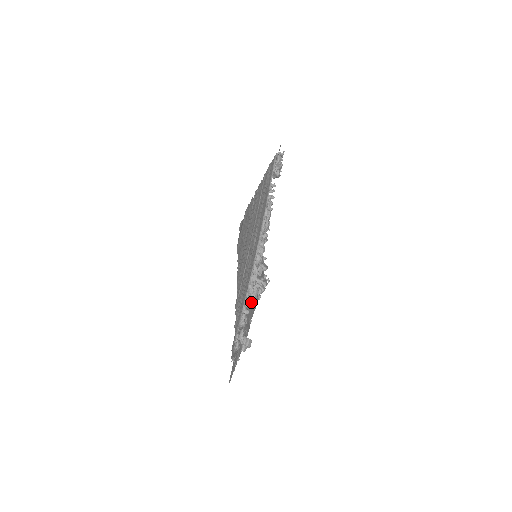
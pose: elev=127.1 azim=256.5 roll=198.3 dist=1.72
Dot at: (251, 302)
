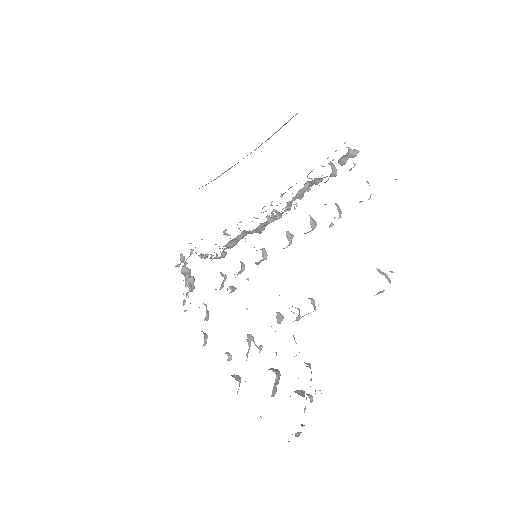
Dot at: (313, 299)
